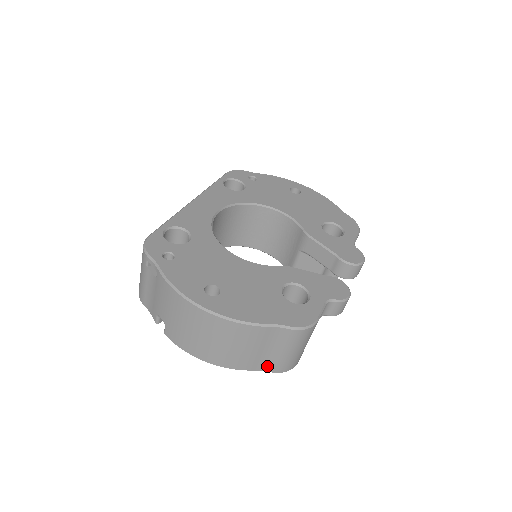
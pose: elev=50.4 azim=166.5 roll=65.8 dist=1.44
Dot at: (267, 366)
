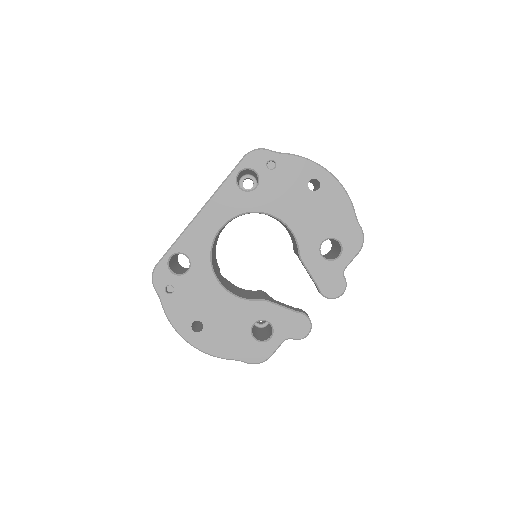
Dot at: occluded
